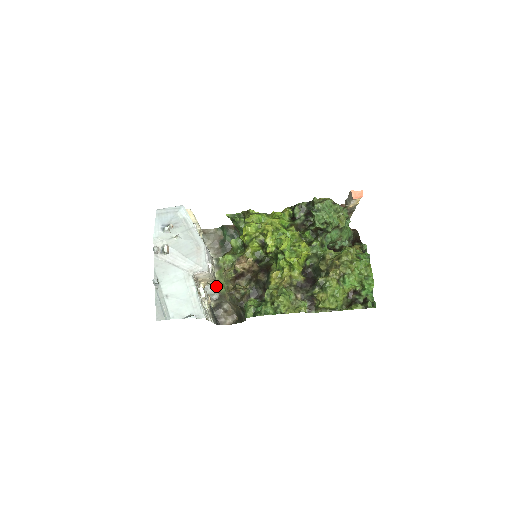
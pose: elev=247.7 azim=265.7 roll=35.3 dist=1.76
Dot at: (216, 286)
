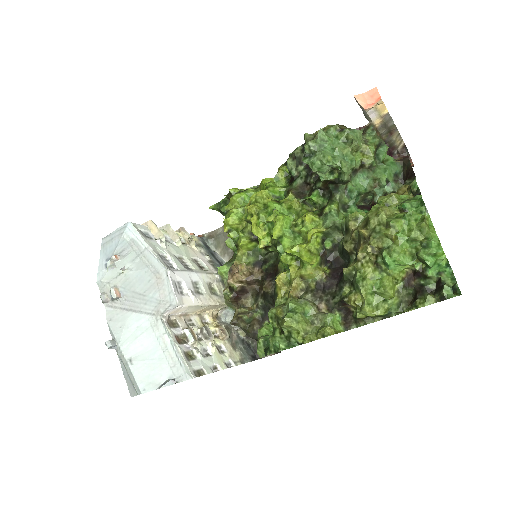
Dot at: occluded
